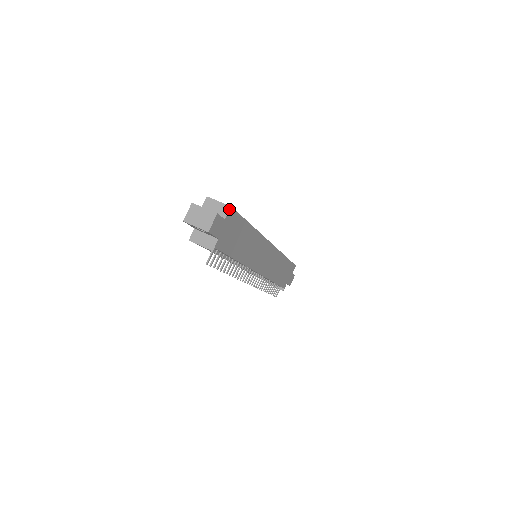
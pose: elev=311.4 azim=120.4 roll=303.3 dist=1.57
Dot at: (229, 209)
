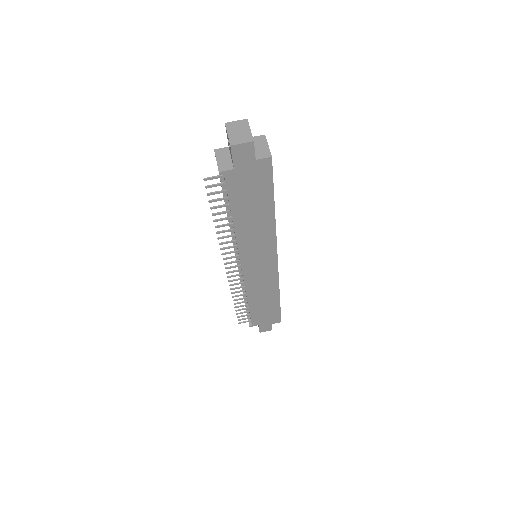
Dot at: (268, 157)
